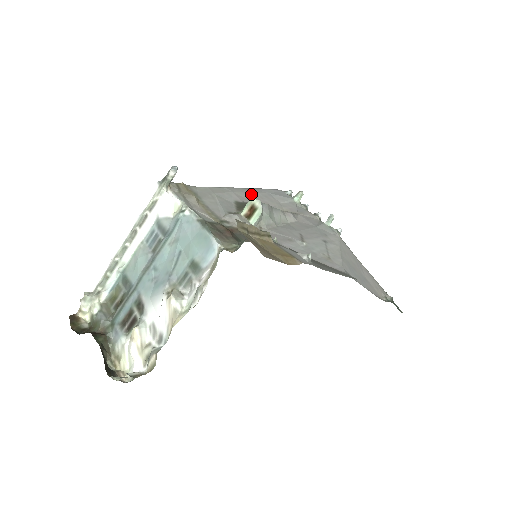
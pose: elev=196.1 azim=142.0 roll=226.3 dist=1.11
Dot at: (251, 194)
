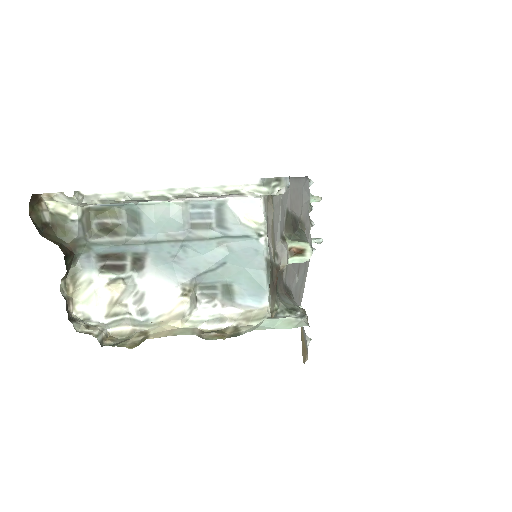
Dot at: (296, 191)
